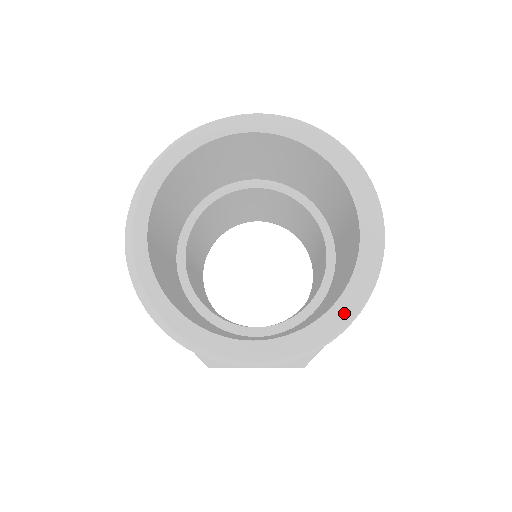
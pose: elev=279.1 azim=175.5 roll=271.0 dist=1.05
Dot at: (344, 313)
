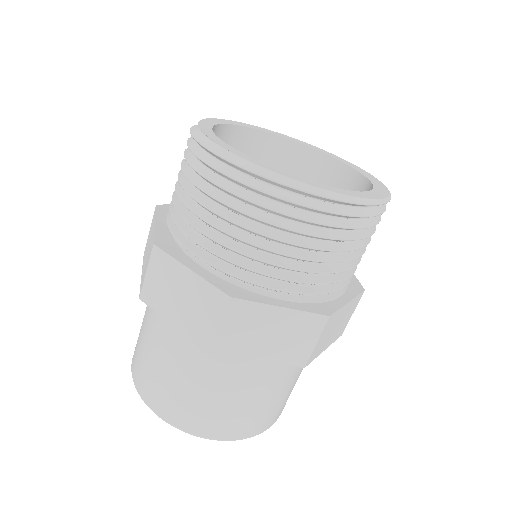
Dot at: (373, 179)
